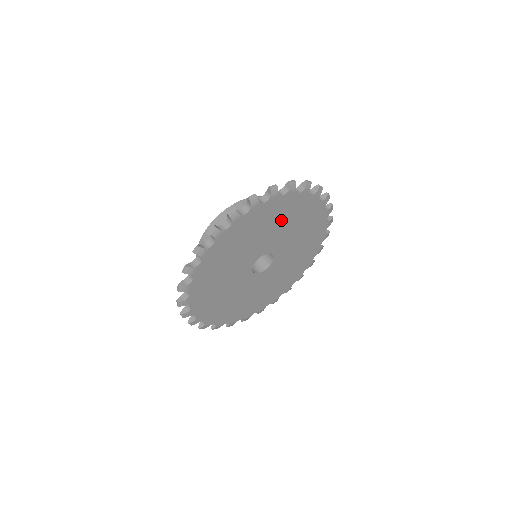
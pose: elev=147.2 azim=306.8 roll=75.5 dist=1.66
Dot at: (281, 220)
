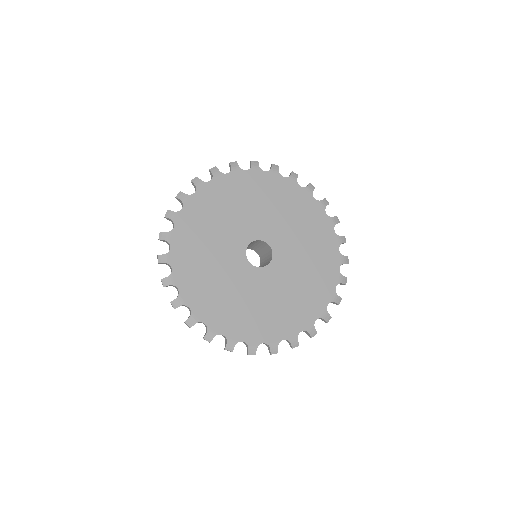
Dot at: (270, 202)
